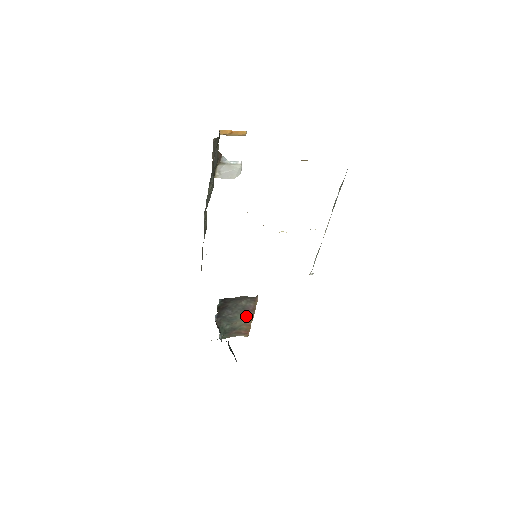
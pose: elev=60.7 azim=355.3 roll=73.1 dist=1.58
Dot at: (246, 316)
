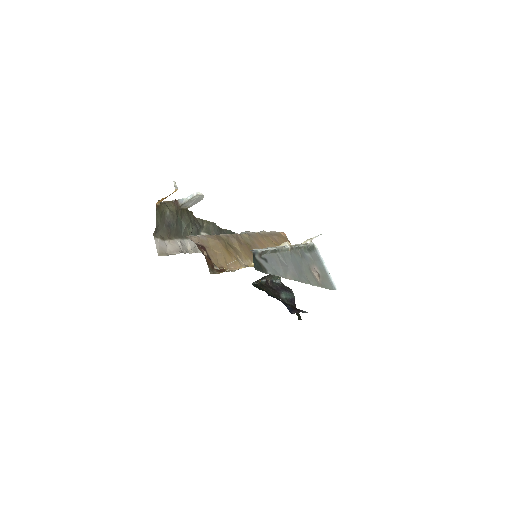
Dot at: occluded
